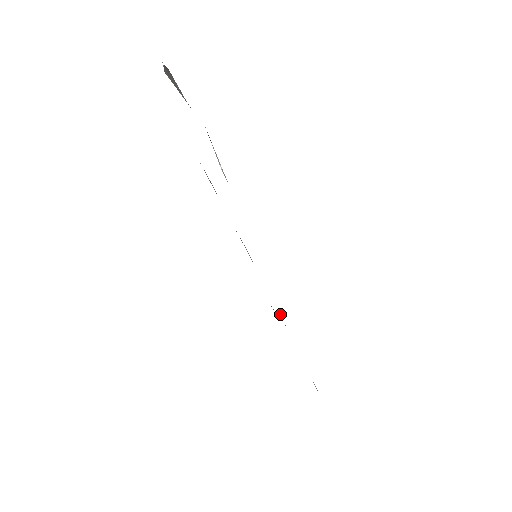
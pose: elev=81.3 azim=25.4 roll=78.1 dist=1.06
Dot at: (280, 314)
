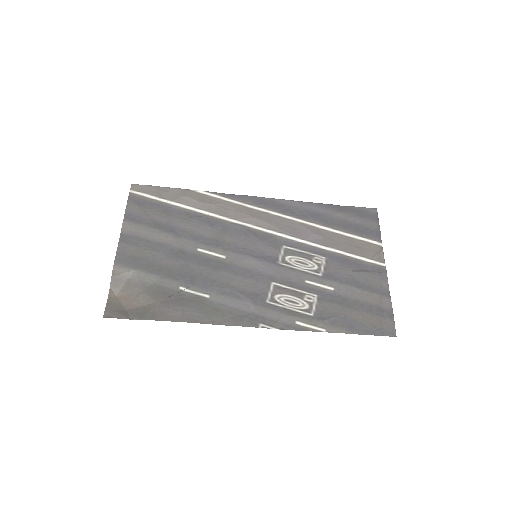
Dot at: (309, 239)
